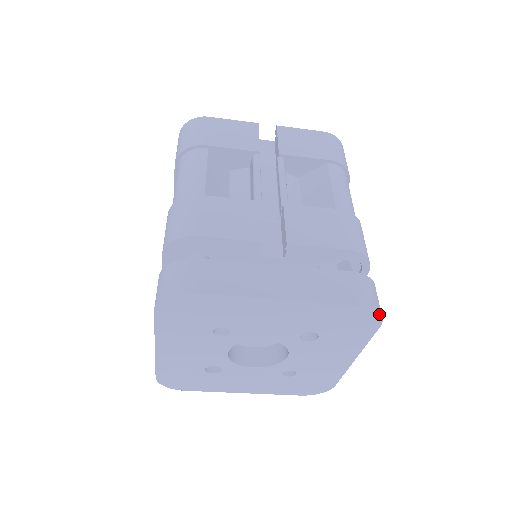
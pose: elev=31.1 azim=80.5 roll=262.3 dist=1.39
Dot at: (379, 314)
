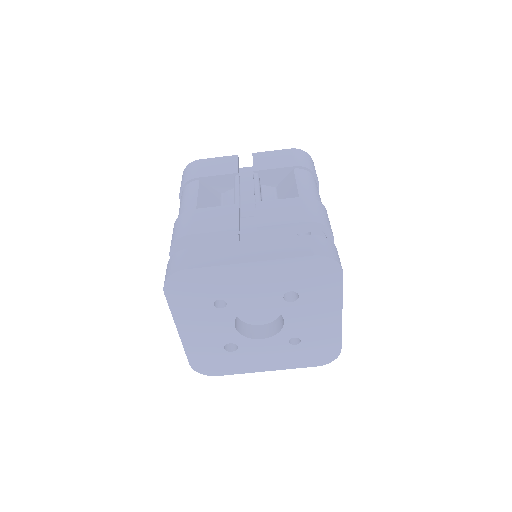
Dot at: (335, 262)
